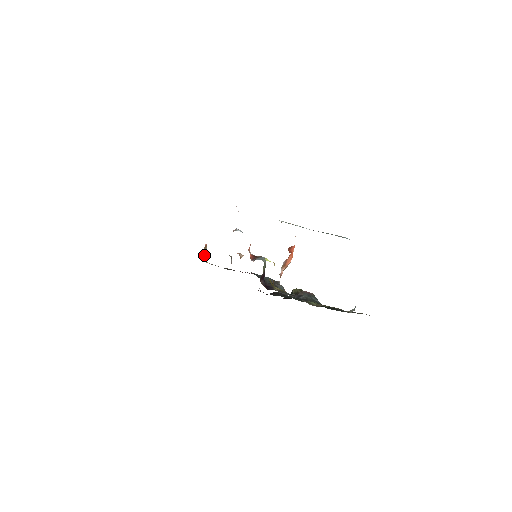
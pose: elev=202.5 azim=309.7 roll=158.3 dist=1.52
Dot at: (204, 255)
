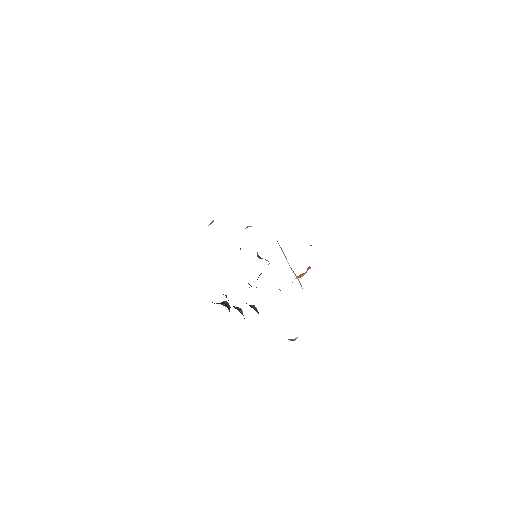
Dot at: occluded
